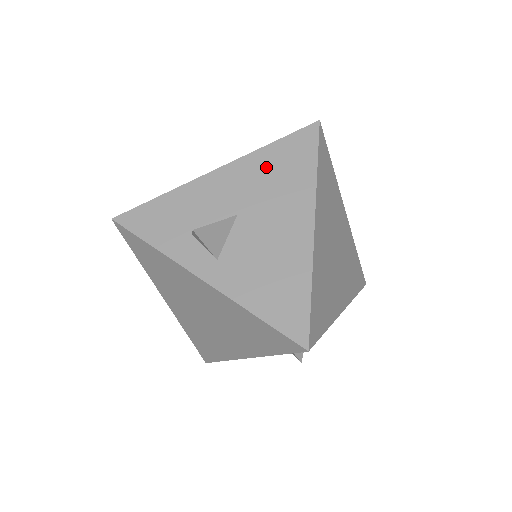
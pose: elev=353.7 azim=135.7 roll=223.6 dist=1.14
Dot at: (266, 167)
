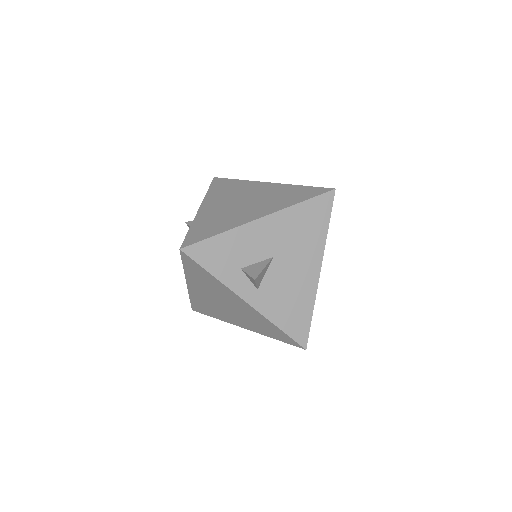
Dot at: (296, 222)
